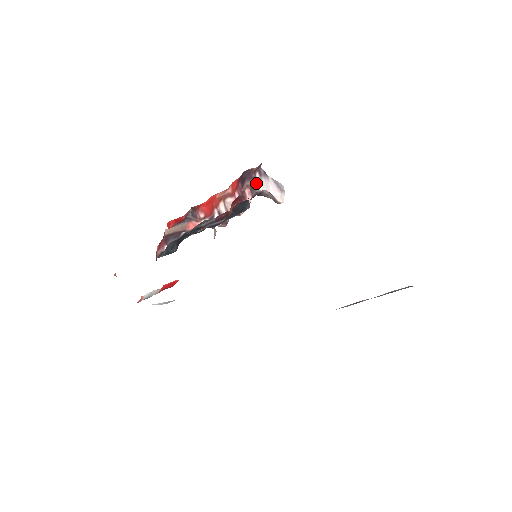
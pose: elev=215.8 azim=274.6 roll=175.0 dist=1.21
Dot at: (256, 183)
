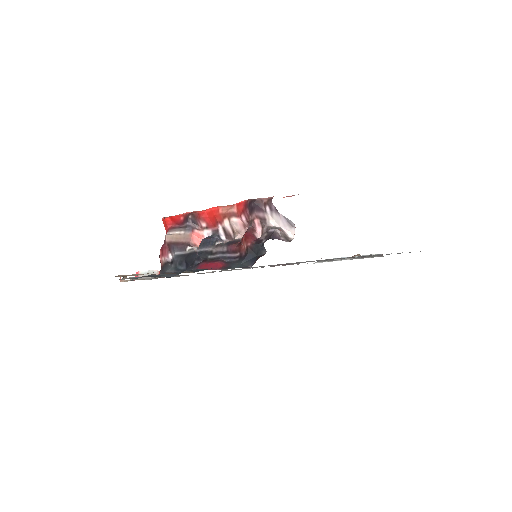
Dot at: (266, 216)
